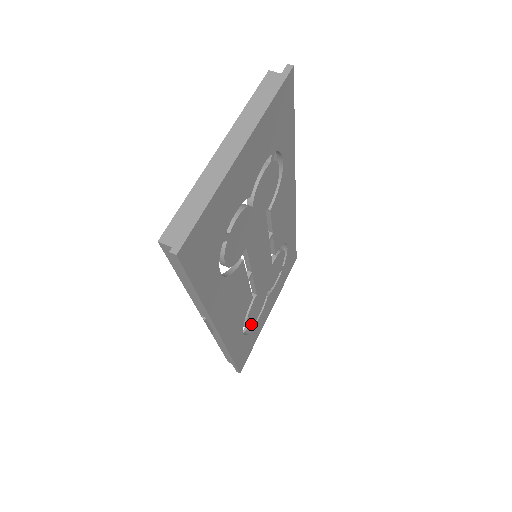
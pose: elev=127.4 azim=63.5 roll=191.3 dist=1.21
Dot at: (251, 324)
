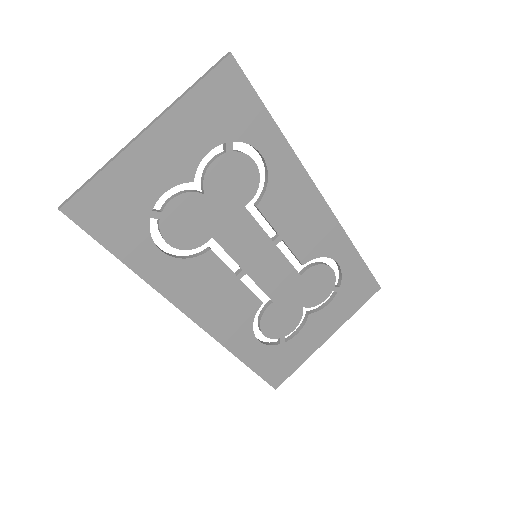
Dot at: (276, 335)
